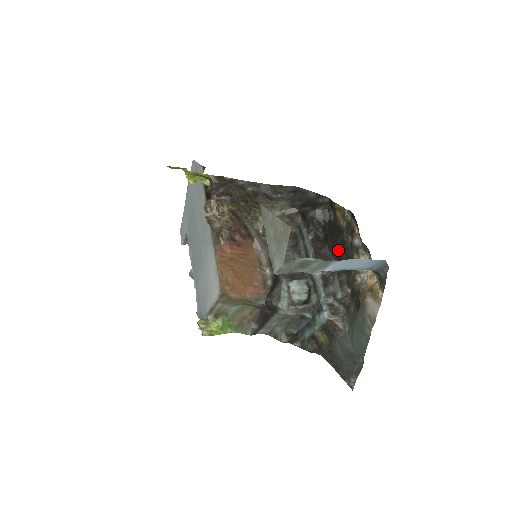
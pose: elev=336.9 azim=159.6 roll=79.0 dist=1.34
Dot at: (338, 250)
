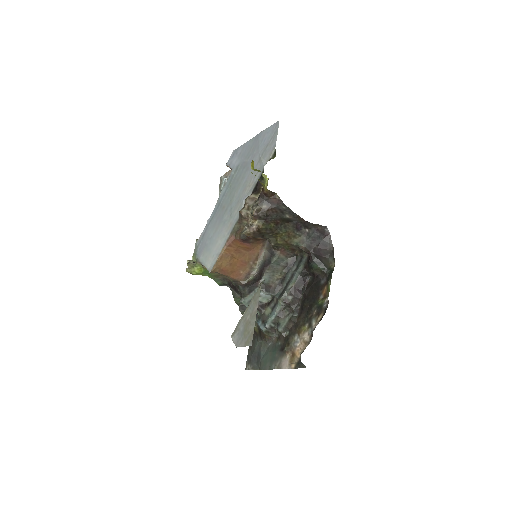
Dot at: (306, 304)
